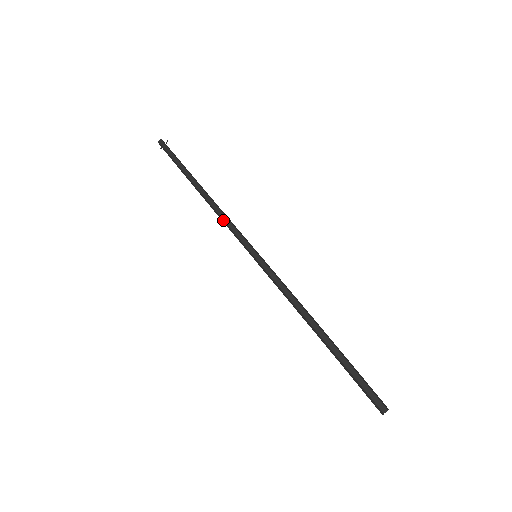
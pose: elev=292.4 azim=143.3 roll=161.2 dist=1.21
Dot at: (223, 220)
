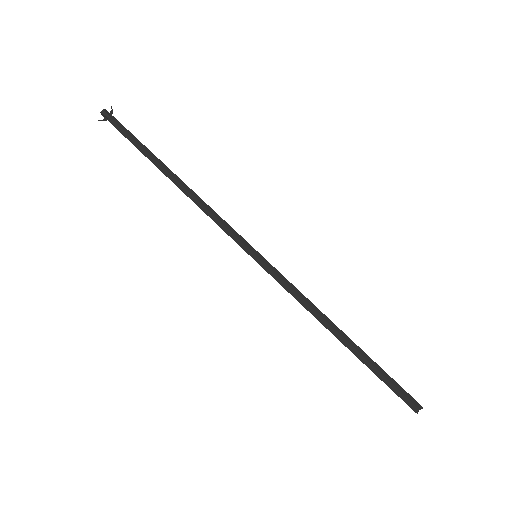
Dot at: (209, 212)
